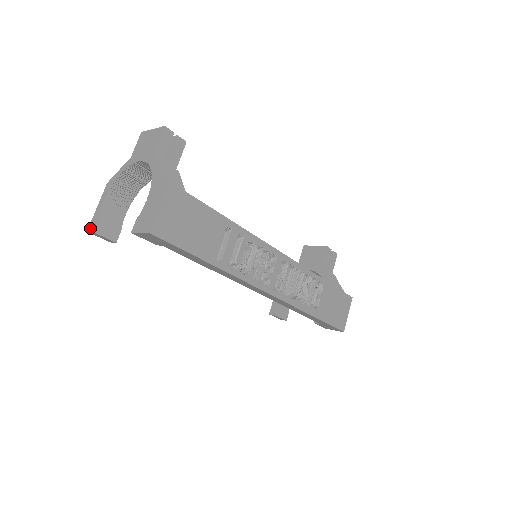
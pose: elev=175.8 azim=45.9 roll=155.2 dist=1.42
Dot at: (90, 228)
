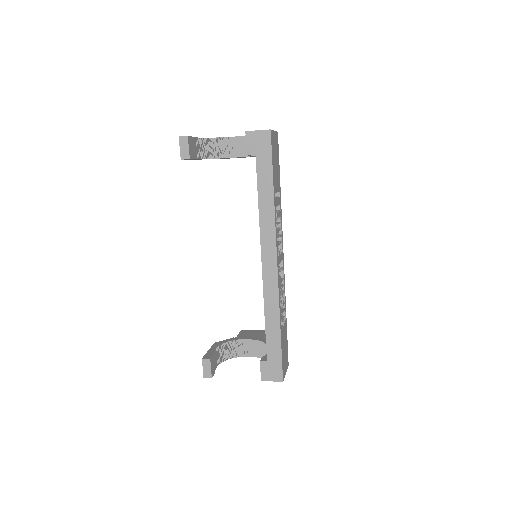
Dot at: (183, 136)
